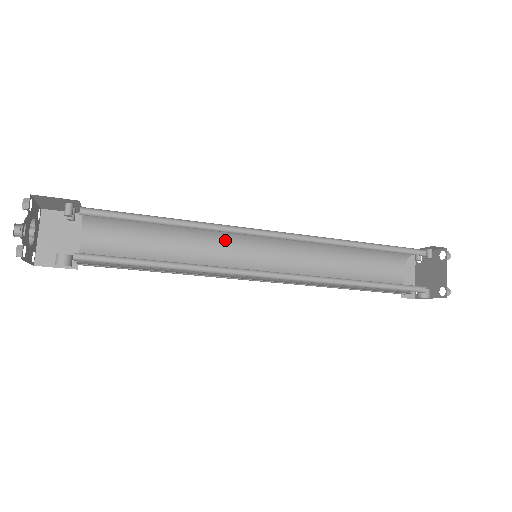
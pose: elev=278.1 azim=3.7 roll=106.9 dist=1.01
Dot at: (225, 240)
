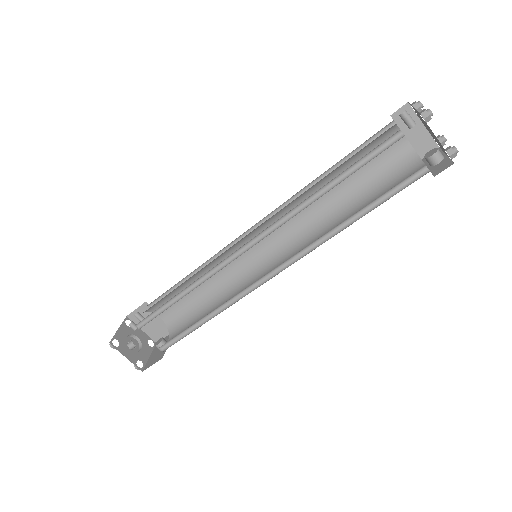
Dot at: (230, 252)
